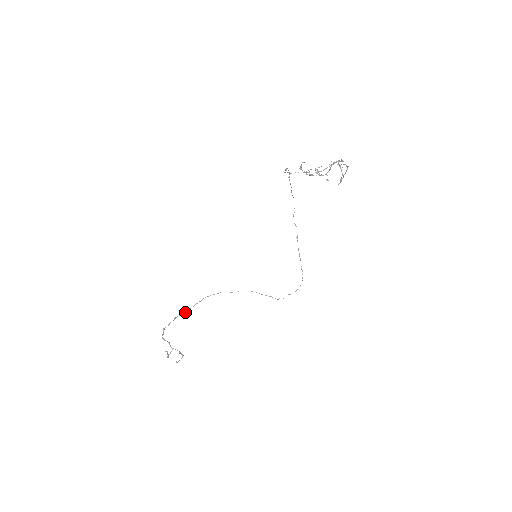
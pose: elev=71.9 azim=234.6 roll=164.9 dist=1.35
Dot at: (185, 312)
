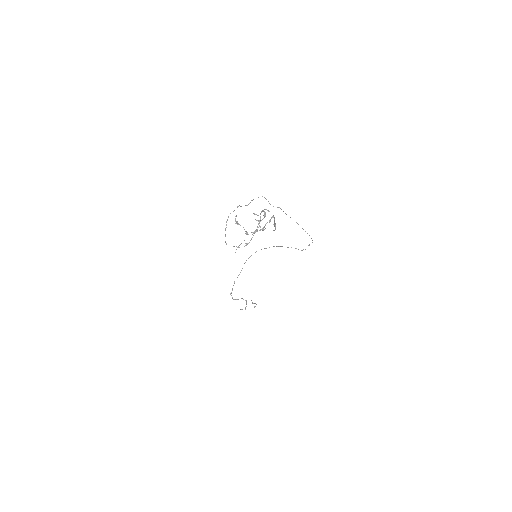
Dot at: occluded
